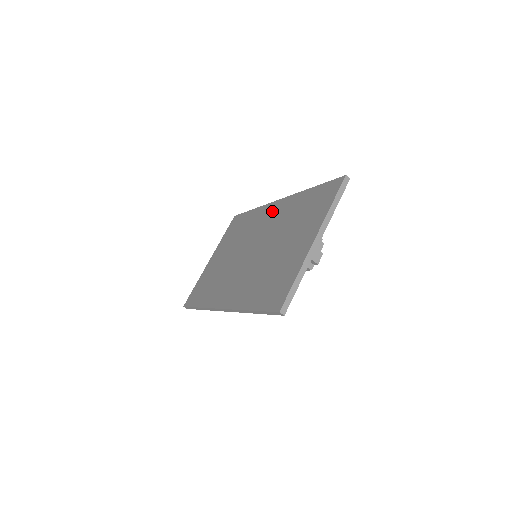
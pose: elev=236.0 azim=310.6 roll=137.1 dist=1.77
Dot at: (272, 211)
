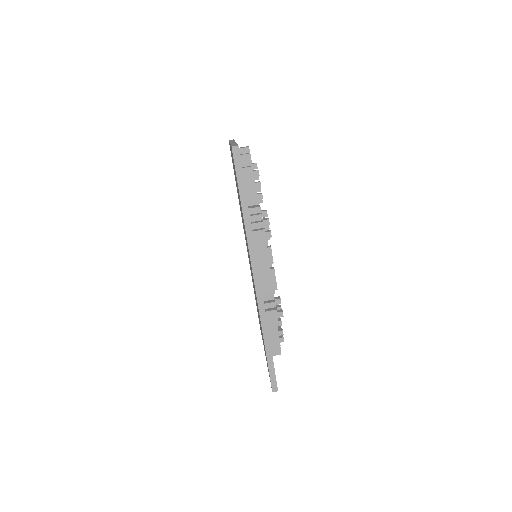
Dot at: occluded
